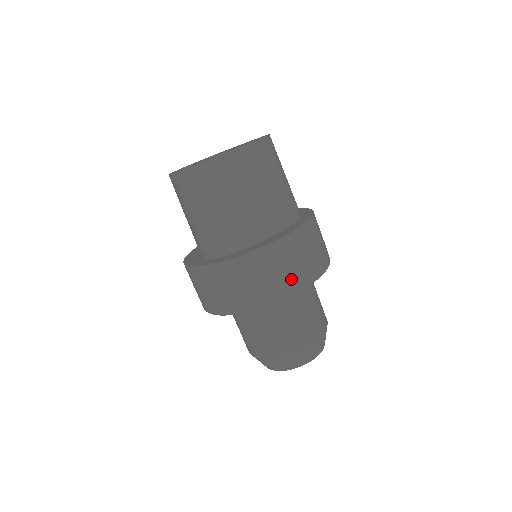
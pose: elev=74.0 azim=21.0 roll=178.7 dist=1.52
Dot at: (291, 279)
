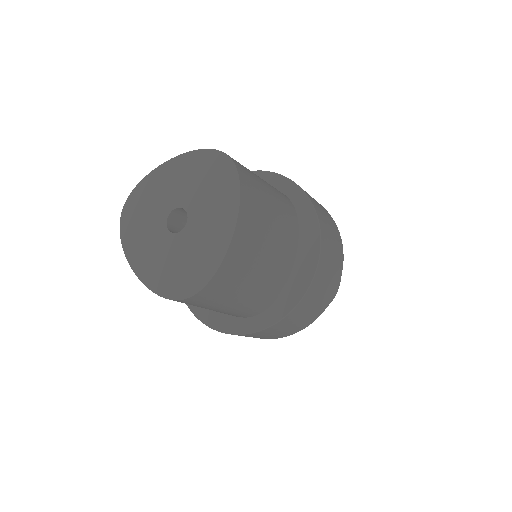
Dot at: (331, 286)
